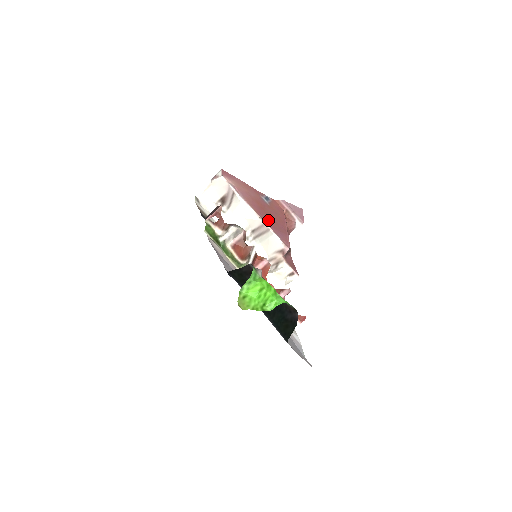
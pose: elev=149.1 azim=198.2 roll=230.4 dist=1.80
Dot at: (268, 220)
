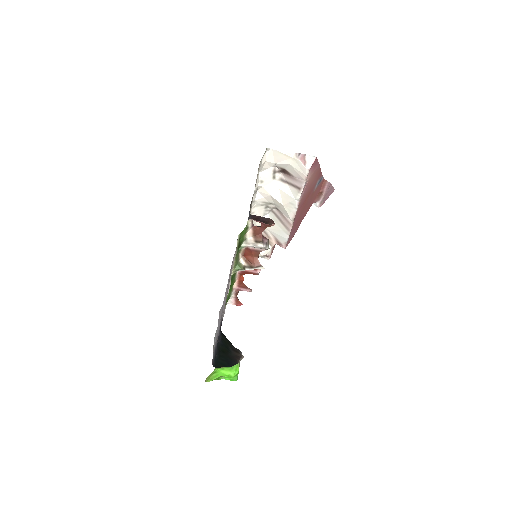
Dot at: (297, 219)
